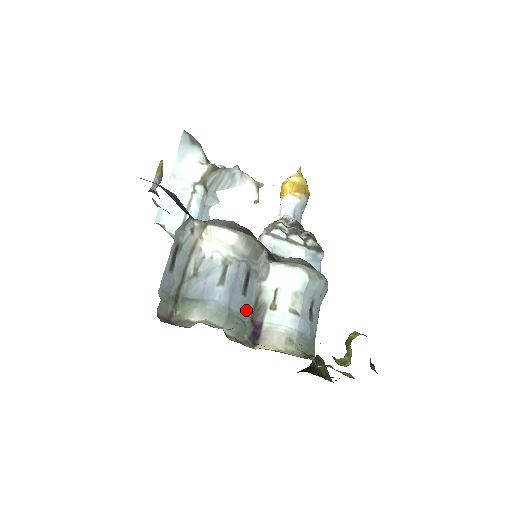
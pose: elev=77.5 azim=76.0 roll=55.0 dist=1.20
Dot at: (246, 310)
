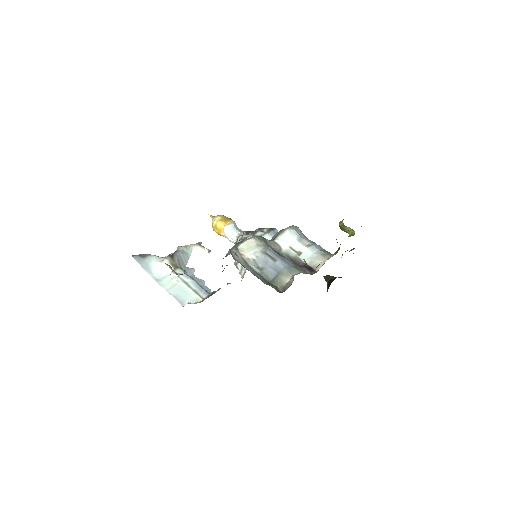
Dot at: (294, 264)
